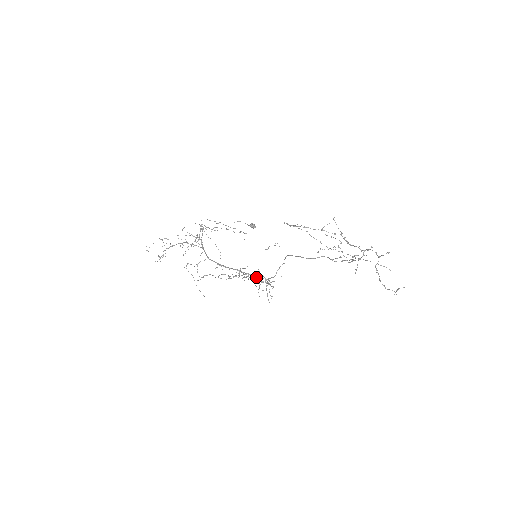
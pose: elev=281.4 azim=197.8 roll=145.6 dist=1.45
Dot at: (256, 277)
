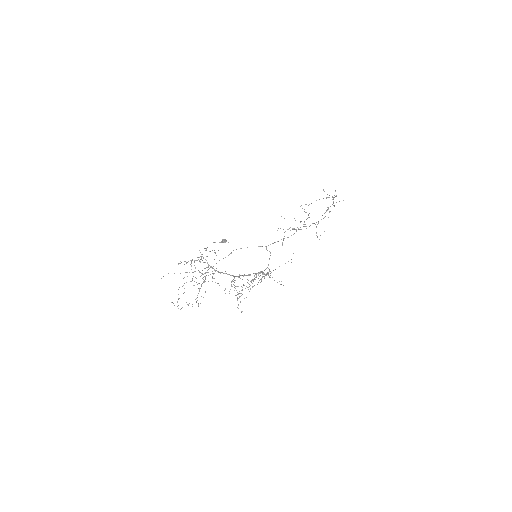
Dot at: occluded
